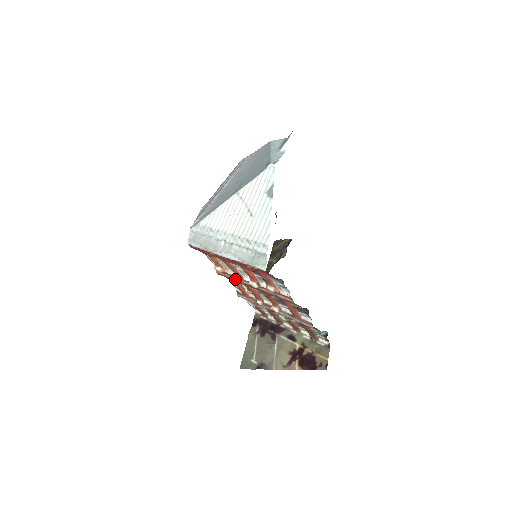
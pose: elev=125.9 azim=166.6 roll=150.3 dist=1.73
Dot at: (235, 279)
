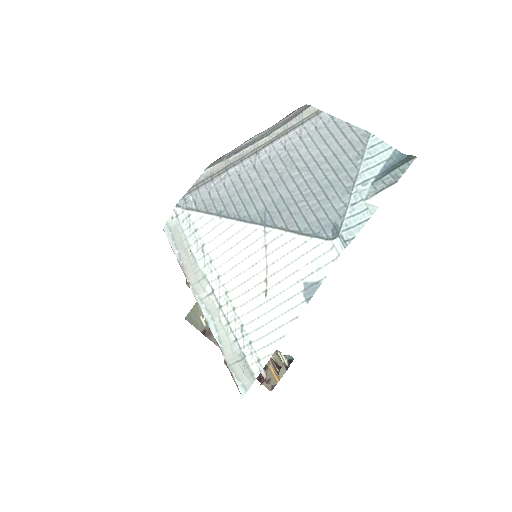
Dot at: occluded
